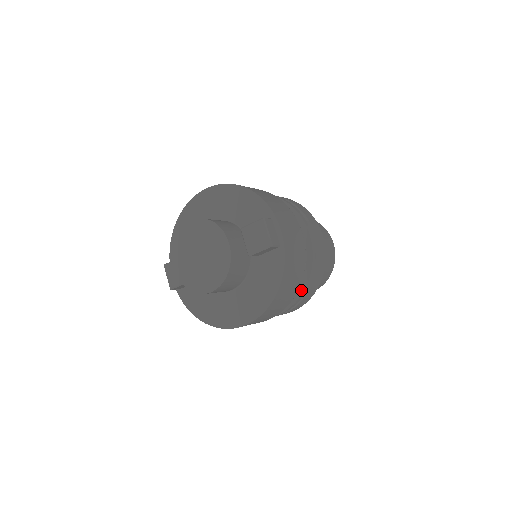
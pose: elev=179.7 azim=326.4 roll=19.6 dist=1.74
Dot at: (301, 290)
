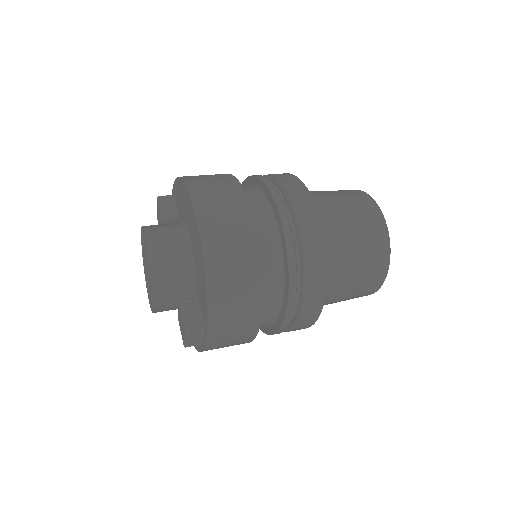
Dot at: occluded
